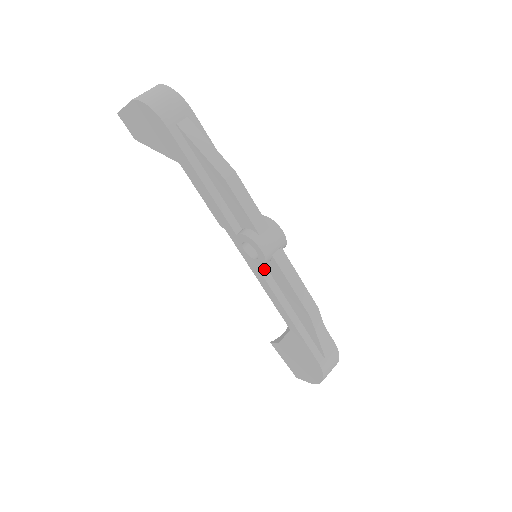
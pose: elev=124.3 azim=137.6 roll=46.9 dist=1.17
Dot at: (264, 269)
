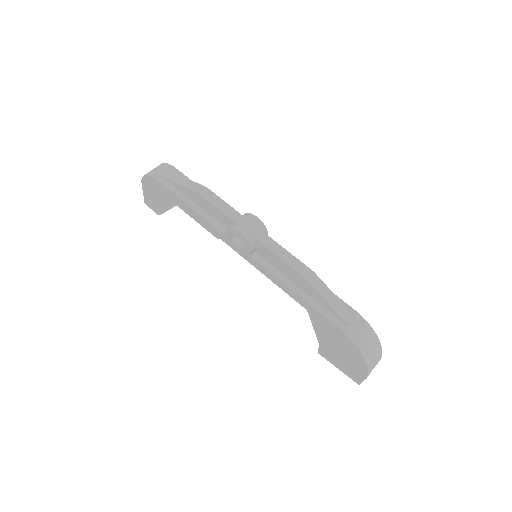
Dot at: (258, 257)
